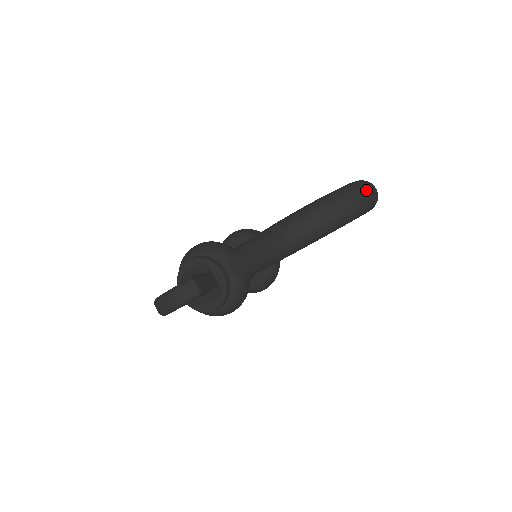
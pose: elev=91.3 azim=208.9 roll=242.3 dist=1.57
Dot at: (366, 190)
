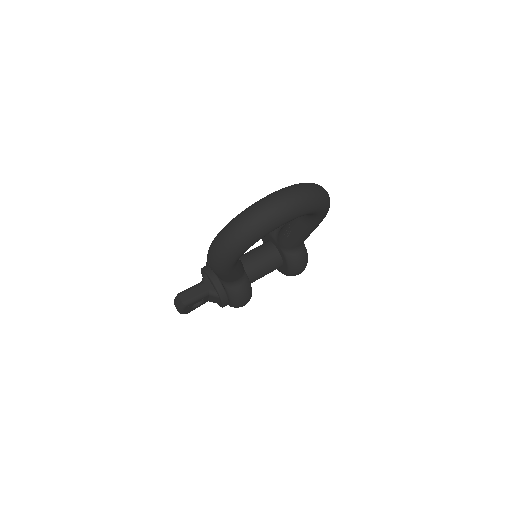
Dot at: (260, 210)
